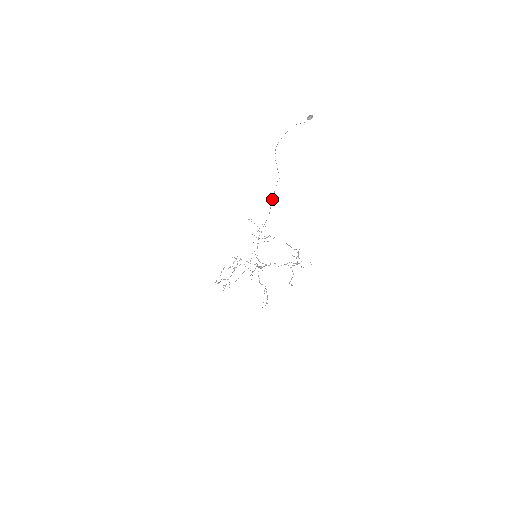
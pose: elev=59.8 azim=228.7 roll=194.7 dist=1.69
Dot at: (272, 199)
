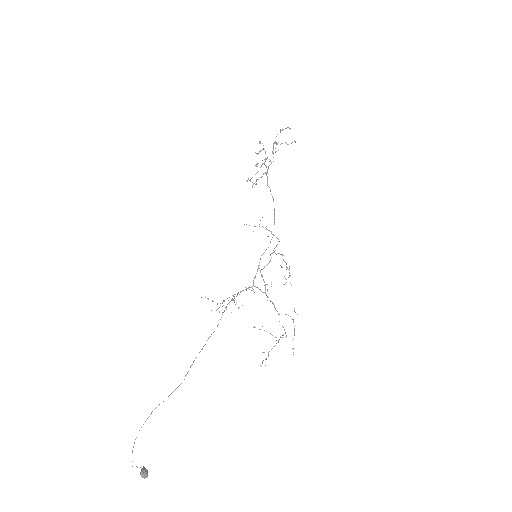
Dot at: occluded
